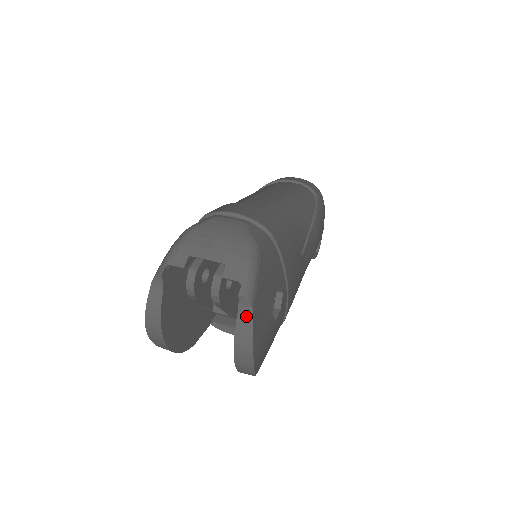
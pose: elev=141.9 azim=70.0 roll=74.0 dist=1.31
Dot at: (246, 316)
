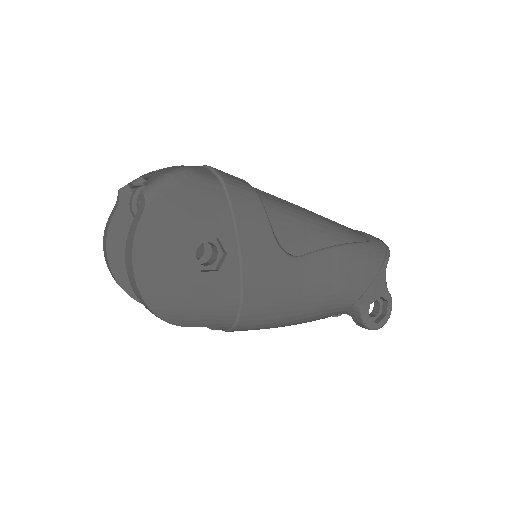
Dot at: (140, 213)
